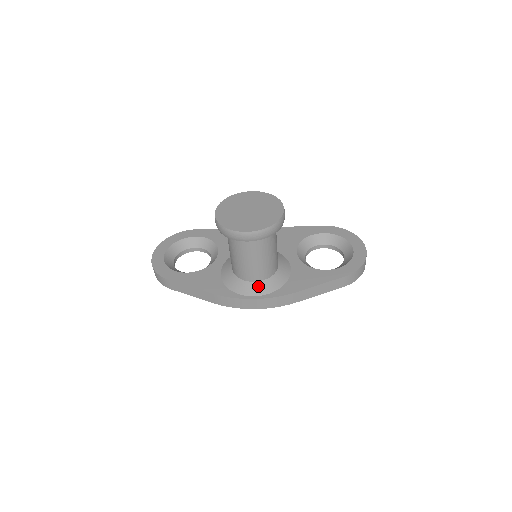
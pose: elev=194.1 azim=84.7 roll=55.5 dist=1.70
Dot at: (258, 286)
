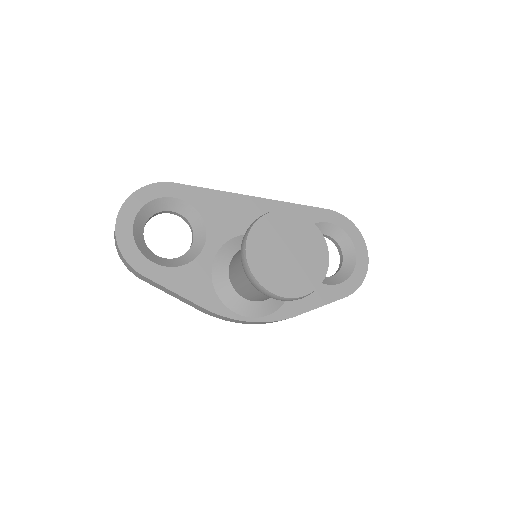
Dot at: (258, 307)
